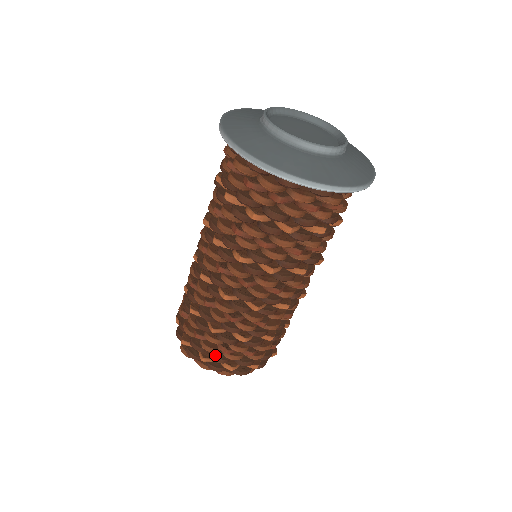
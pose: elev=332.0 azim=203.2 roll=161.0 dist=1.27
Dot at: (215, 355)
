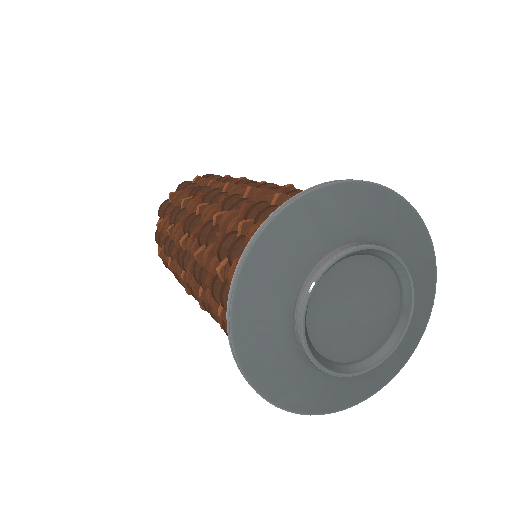
Dot at: occluded
